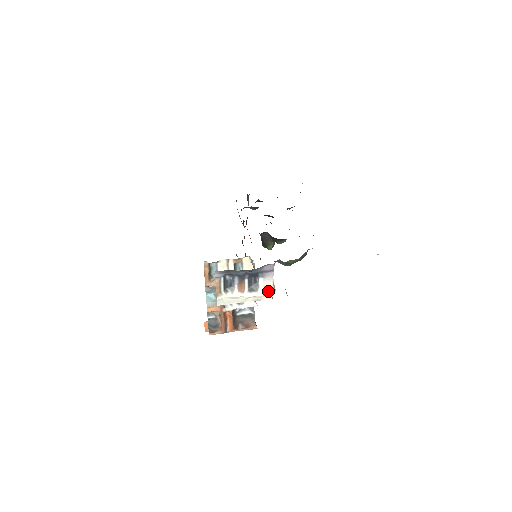
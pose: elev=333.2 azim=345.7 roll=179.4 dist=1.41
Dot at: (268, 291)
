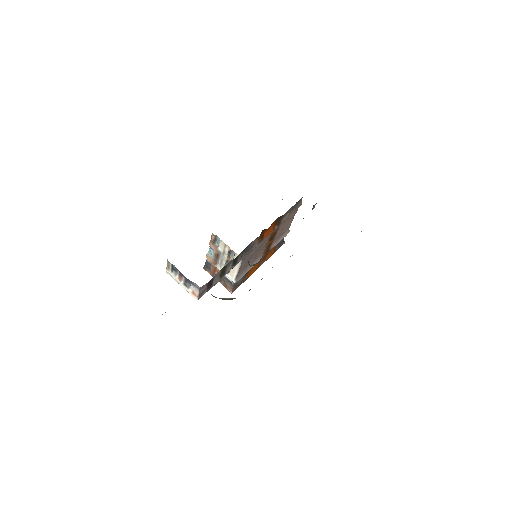
Dot at: (194, 295)
